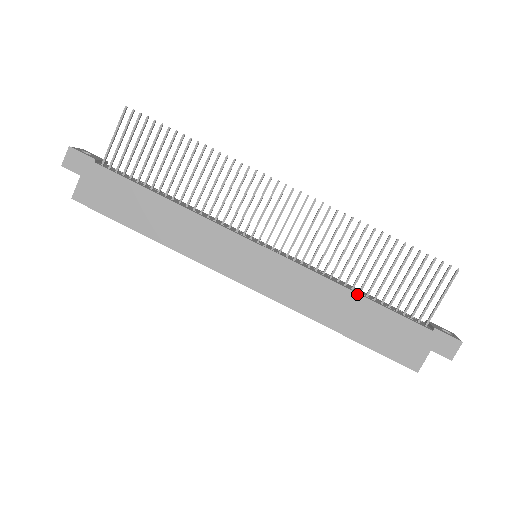
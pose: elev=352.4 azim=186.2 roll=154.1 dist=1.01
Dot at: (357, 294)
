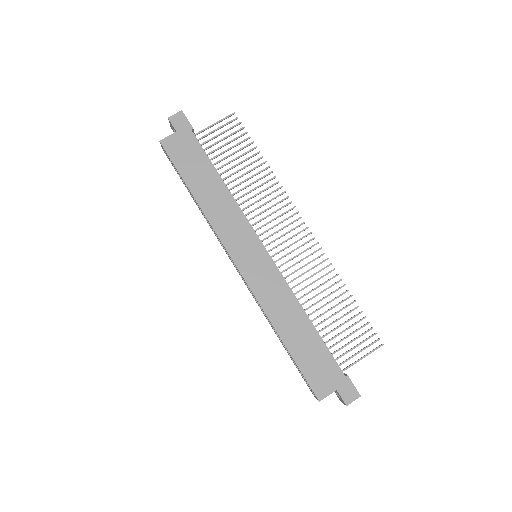
Dot at: (310, 320)
